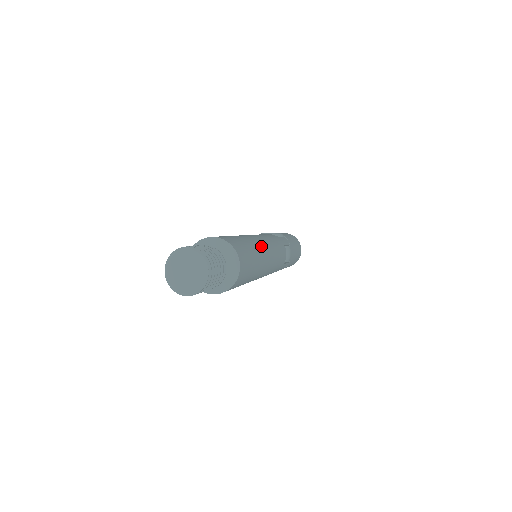
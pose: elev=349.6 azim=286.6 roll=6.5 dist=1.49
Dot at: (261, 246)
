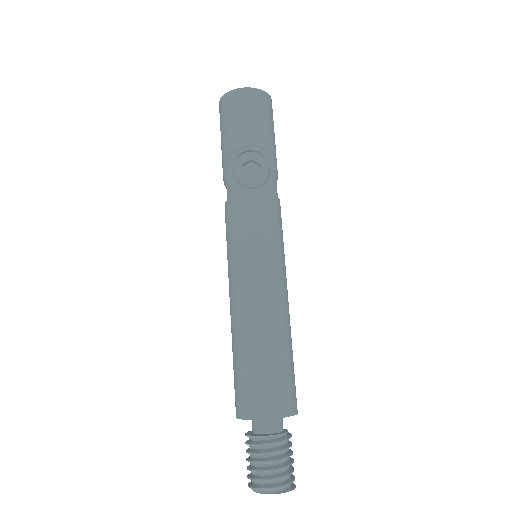
Dot at: (285, 311)
